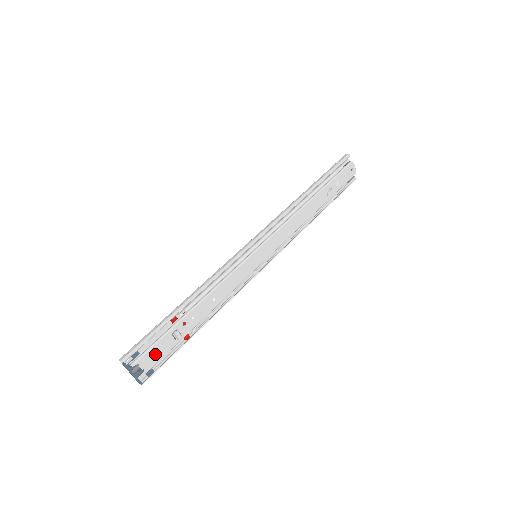
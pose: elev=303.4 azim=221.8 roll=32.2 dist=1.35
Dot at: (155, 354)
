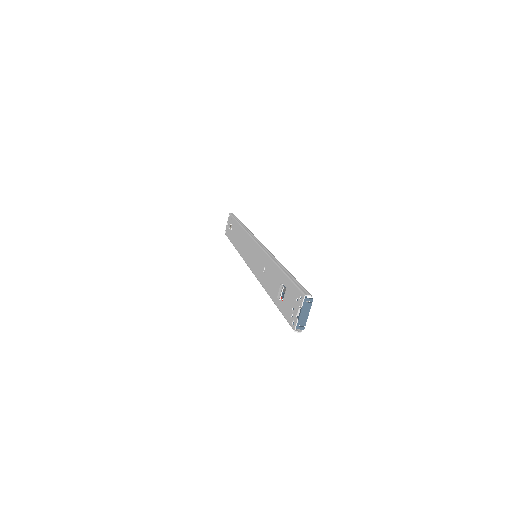
Dot at: occluded
